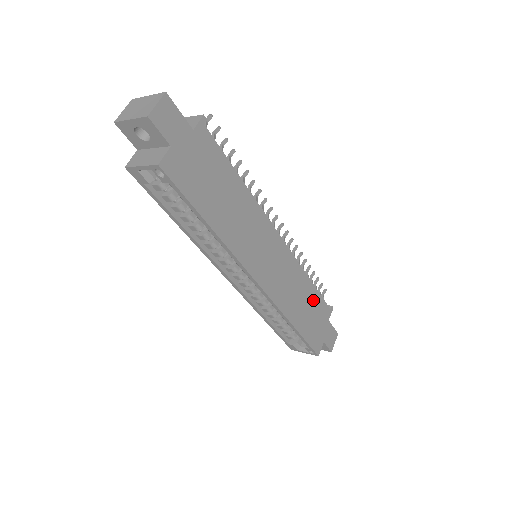
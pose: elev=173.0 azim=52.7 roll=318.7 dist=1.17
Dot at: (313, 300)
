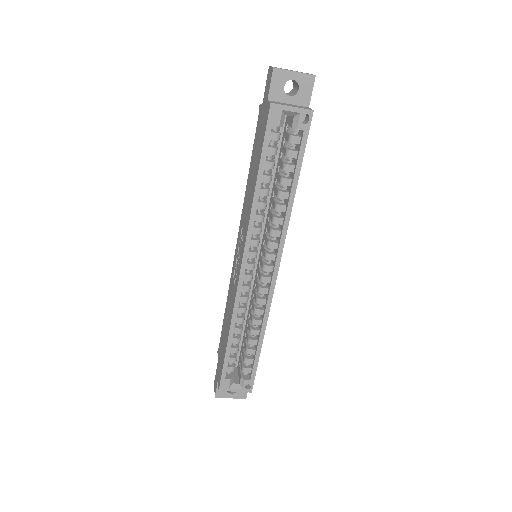
Dot at: occluded
